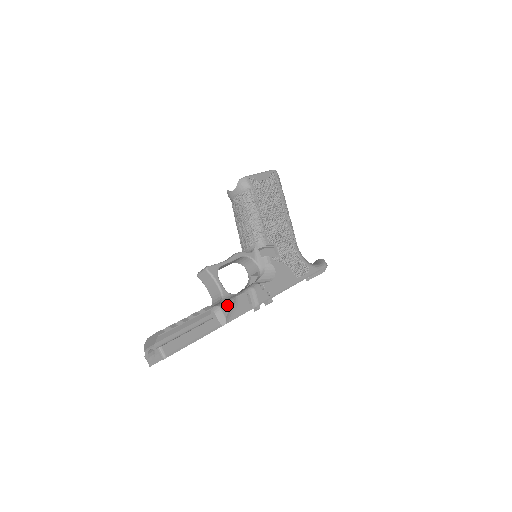
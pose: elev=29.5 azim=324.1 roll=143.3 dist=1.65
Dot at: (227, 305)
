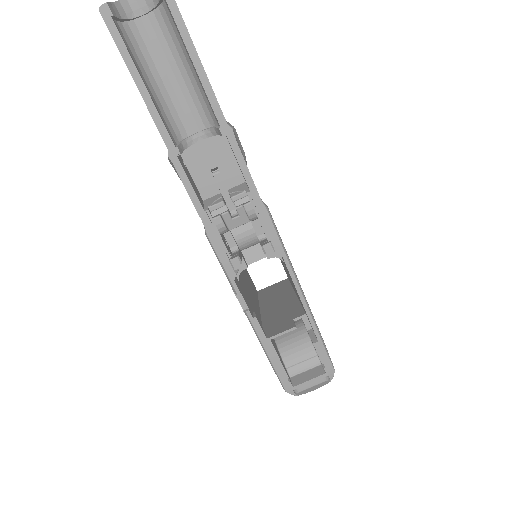
Dot at: occluded
